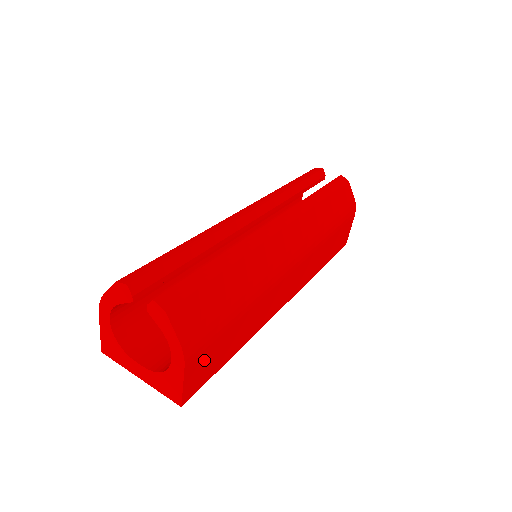
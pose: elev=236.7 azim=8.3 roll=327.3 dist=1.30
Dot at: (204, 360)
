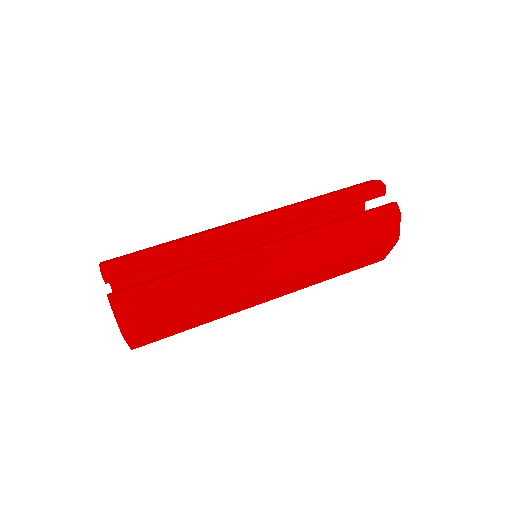
Dot at: (149, 334)
